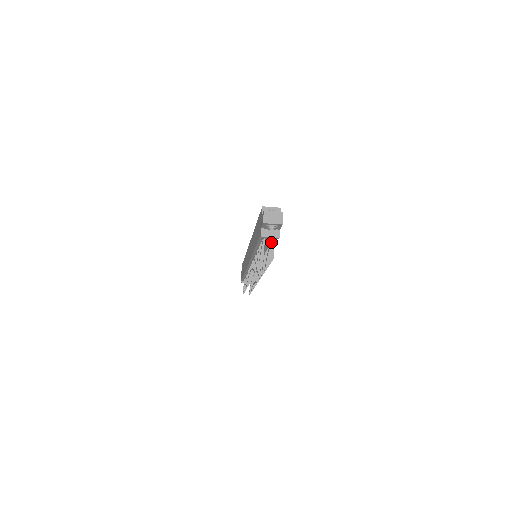
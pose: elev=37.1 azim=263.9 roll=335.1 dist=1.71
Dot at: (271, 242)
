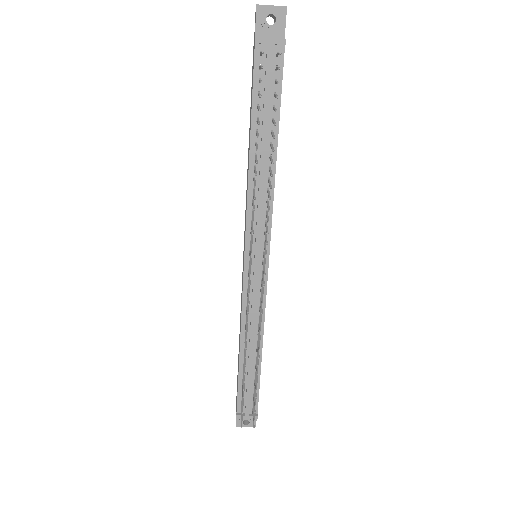
Dot at: (274, 81)
